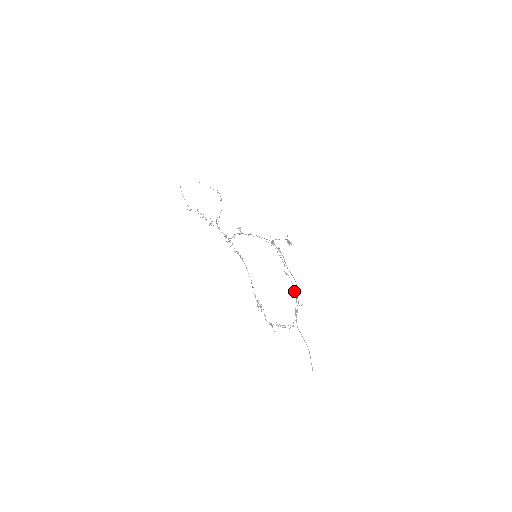
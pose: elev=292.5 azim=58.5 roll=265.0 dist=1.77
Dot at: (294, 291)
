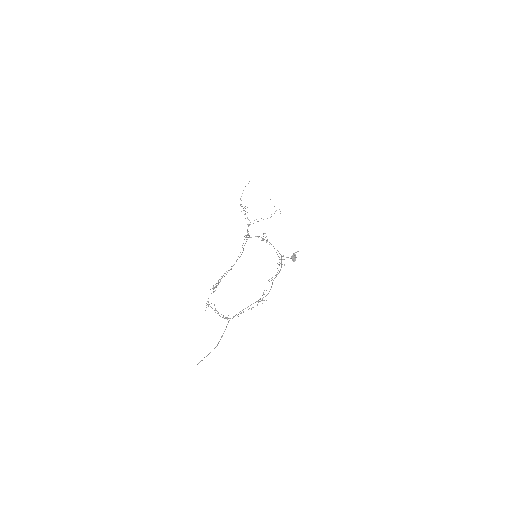
Dot at: (260, 298)
